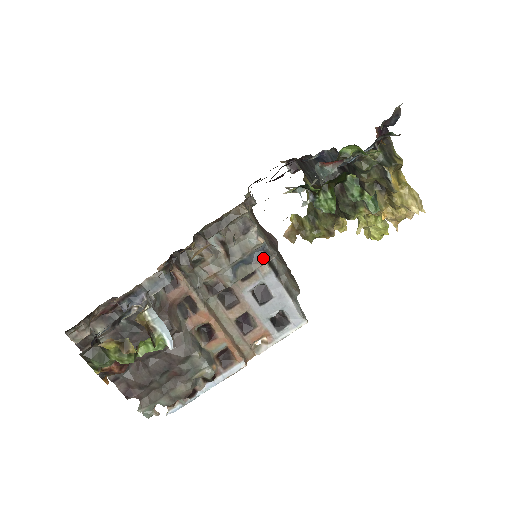
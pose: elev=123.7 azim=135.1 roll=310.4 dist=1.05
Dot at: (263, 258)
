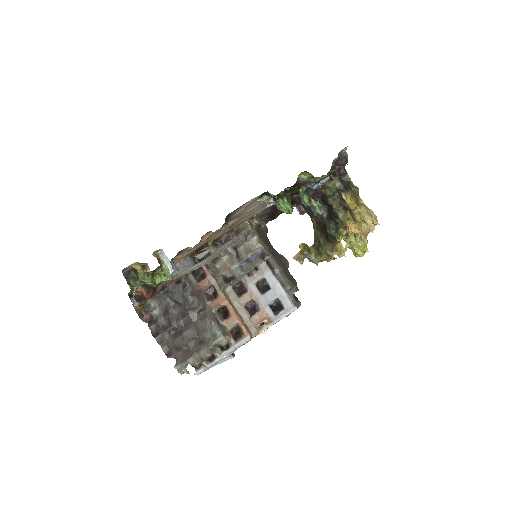
Dot at: (261, 258)
